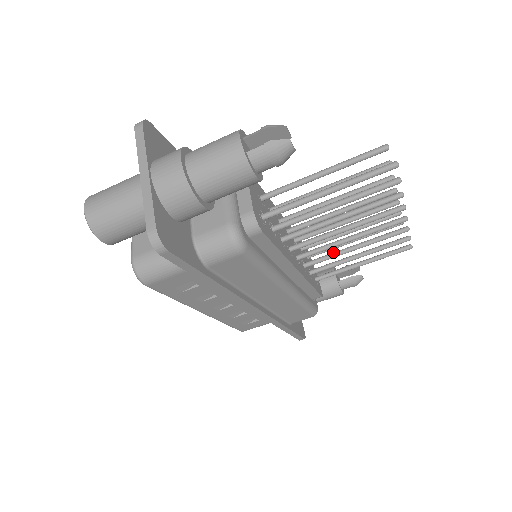
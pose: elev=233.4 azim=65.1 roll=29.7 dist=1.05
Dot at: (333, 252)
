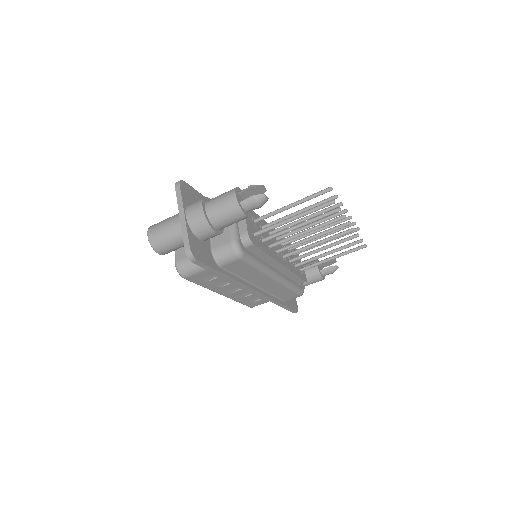
Dot at: (309, 252)
